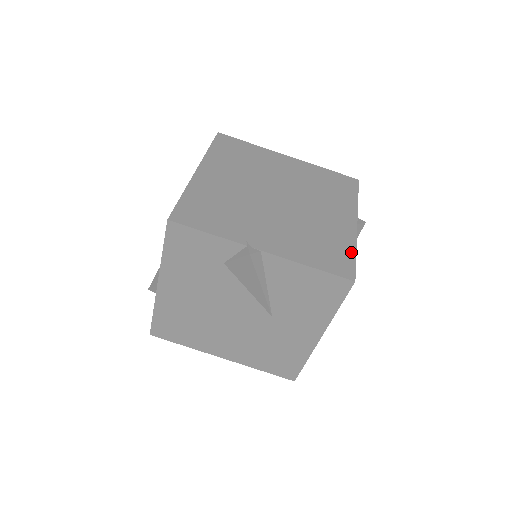
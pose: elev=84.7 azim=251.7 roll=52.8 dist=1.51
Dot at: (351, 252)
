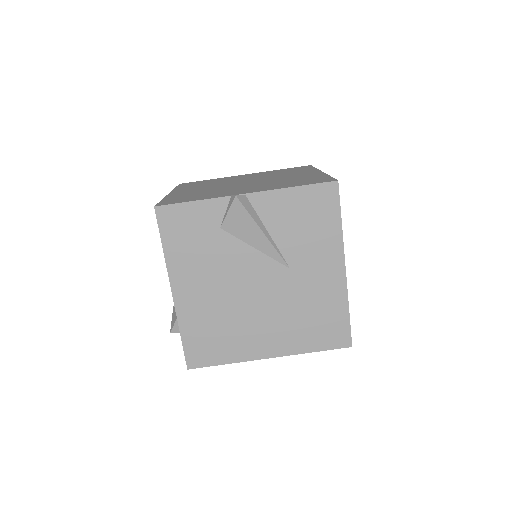
Dot at: (325, 177)
